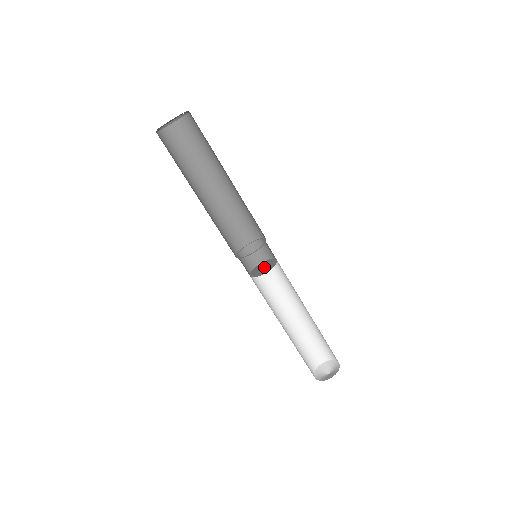
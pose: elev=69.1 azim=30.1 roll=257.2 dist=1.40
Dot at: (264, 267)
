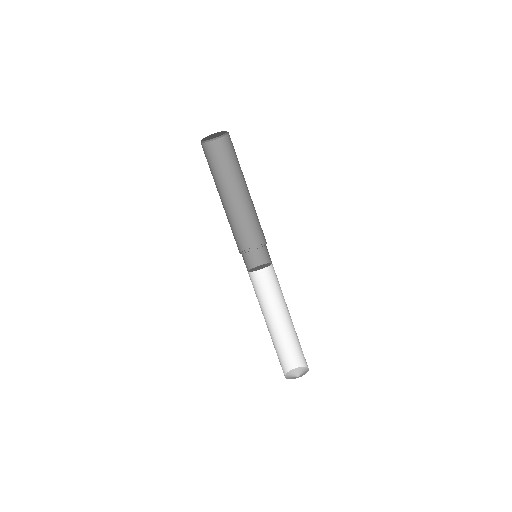
Dot at: (260, 267)
